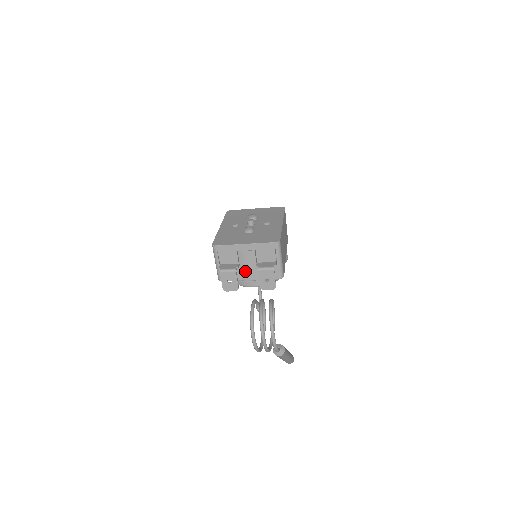
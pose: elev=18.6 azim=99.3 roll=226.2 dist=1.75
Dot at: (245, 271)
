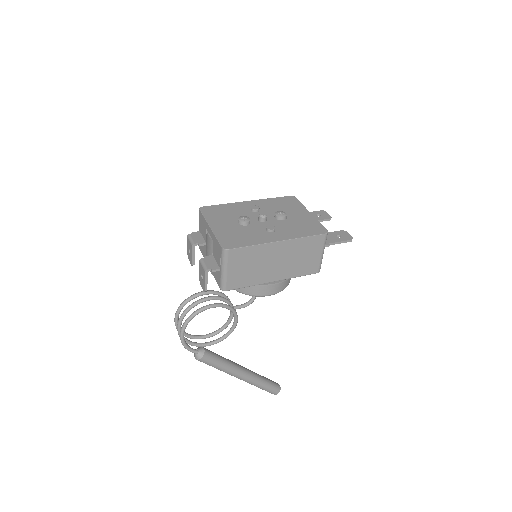
Dot at: (207, 254)
